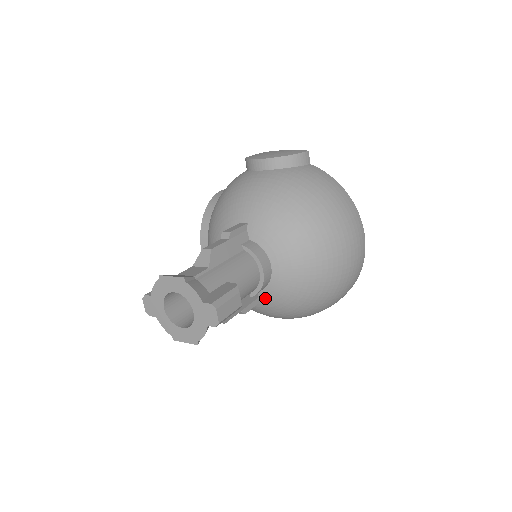
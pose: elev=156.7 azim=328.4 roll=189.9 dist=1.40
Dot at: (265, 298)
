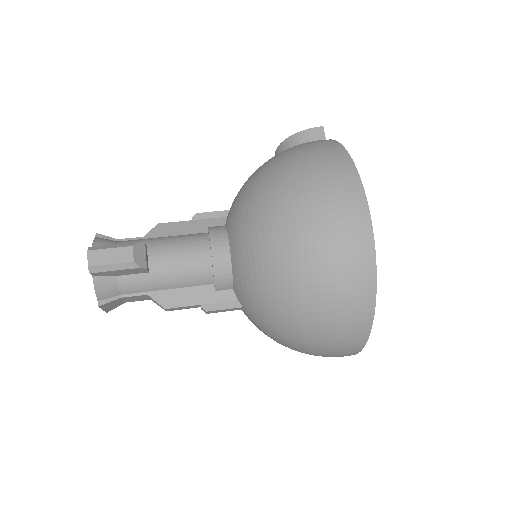
Dot at: (240, 298)
